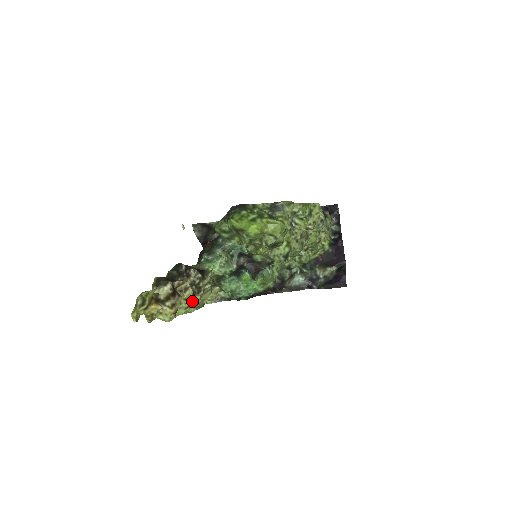
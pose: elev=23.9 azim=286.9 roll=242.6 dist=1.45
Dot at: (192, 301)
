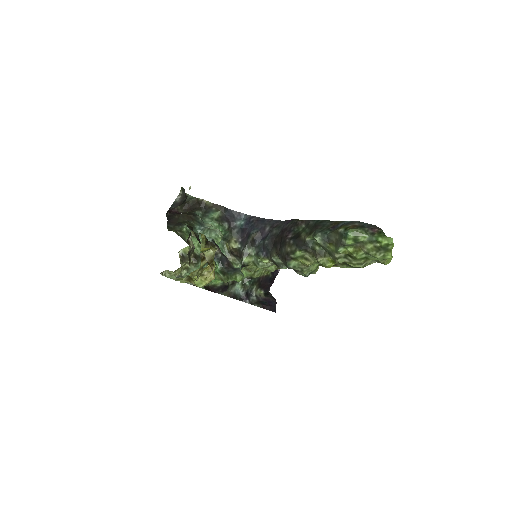
Dot at: (199, 272)
